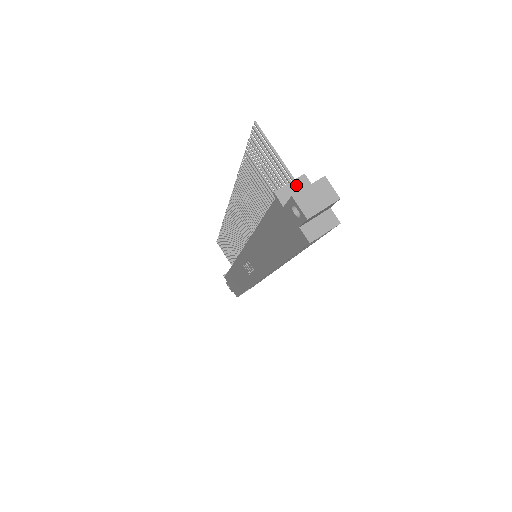
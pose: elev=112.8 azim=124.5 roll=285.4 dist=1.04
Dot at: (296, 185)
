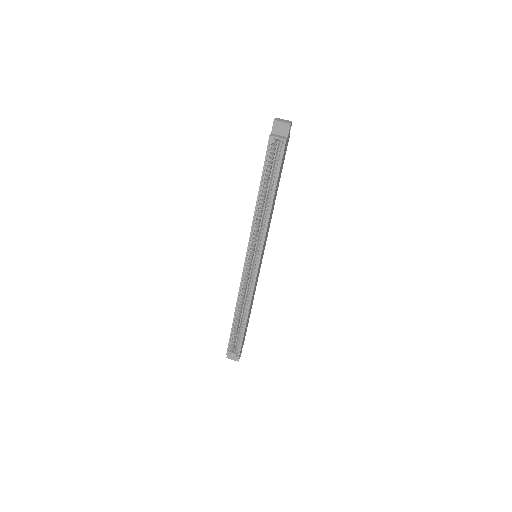
Dot at: occluded
